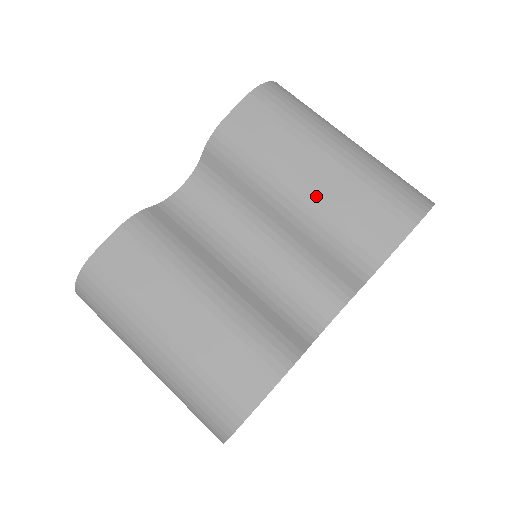
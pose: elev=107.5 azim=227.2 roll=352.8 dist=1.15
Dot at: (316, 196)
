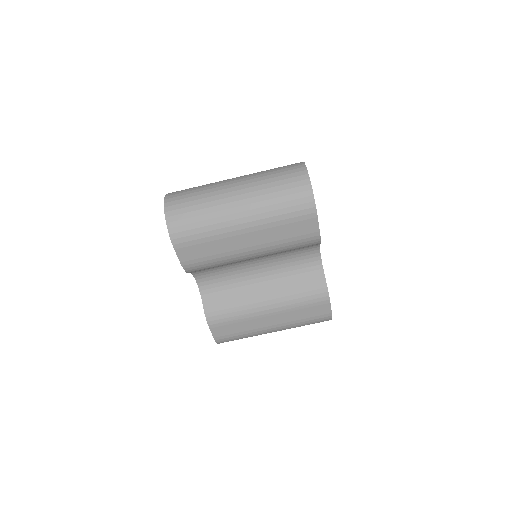
Dot at: (262, 247)
